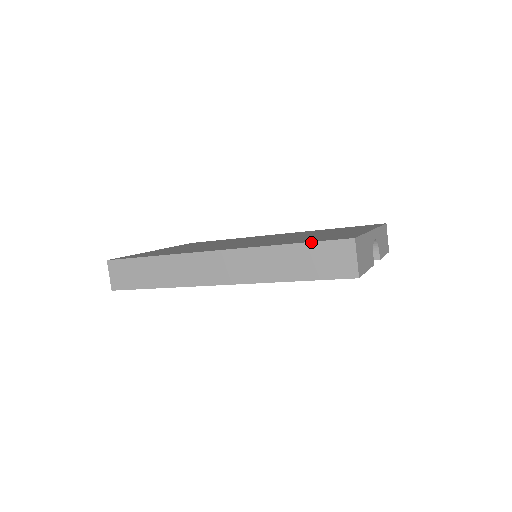
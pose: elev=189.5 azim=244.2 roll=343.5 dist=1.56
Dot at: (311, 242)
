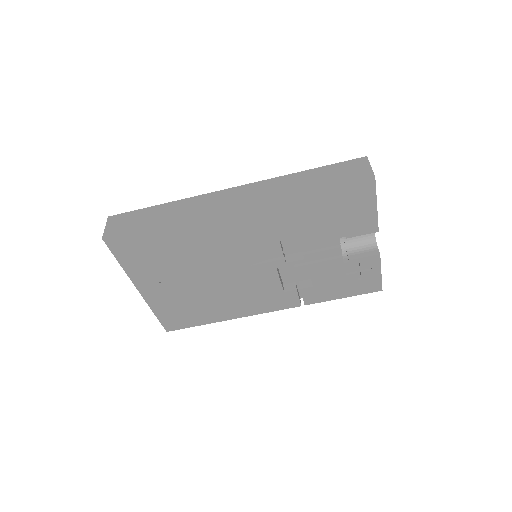
Dot at: (328, 165)
